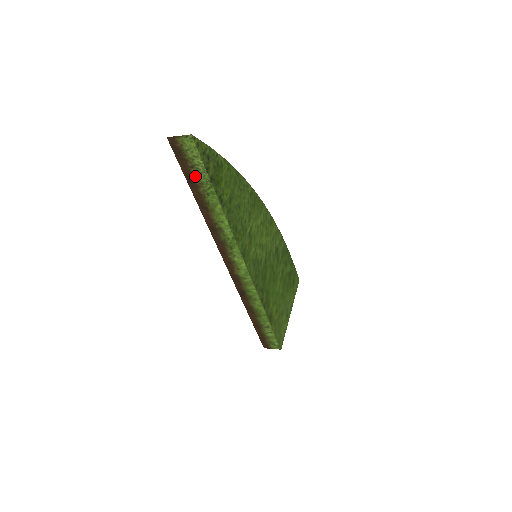
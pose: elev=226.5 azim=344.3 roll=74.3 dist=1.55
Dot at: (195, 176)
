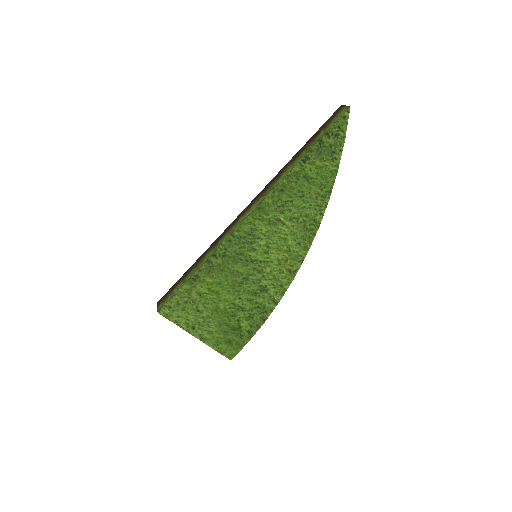
Dot at: (319, 134)
